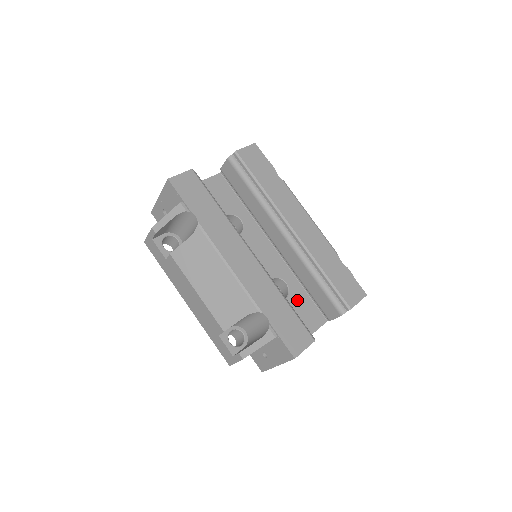
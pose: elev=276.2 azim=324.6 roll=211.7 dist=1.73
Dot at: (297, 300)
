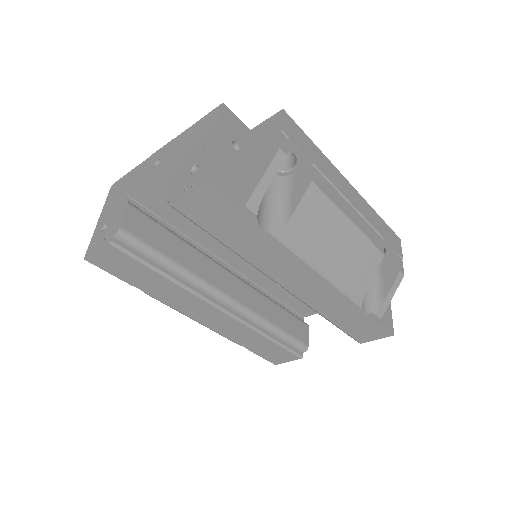
Dot at: occluded
